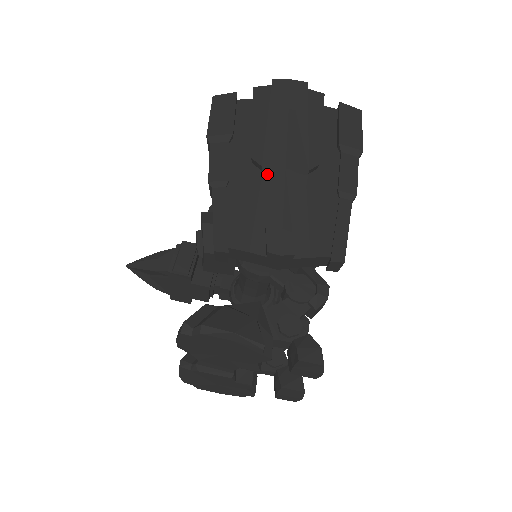
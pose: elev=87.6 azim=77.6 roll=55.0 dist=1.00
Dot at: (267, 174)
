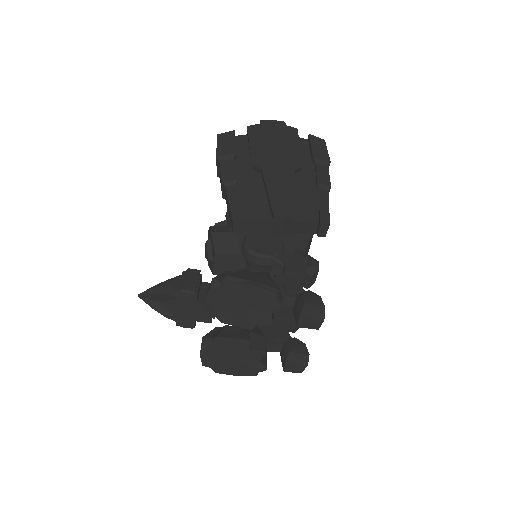
Dot at: (266, 172)
